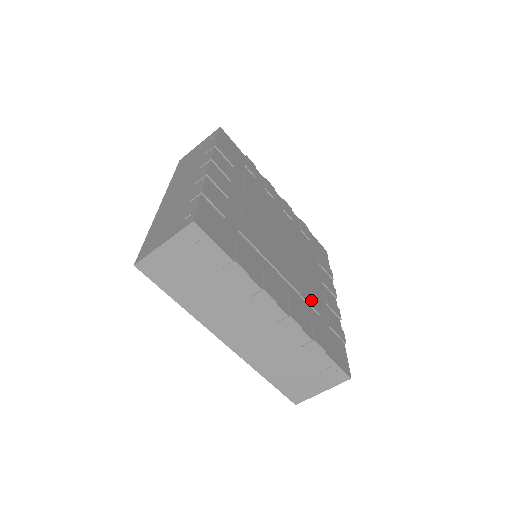
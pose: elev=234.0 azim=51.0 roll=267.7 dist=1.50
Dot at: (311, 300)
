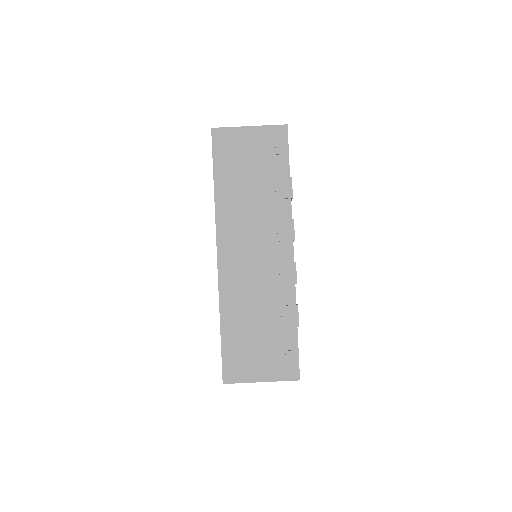
Dot at: occluded
